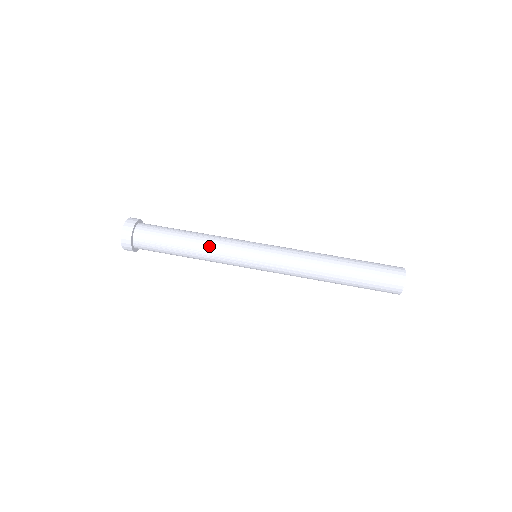
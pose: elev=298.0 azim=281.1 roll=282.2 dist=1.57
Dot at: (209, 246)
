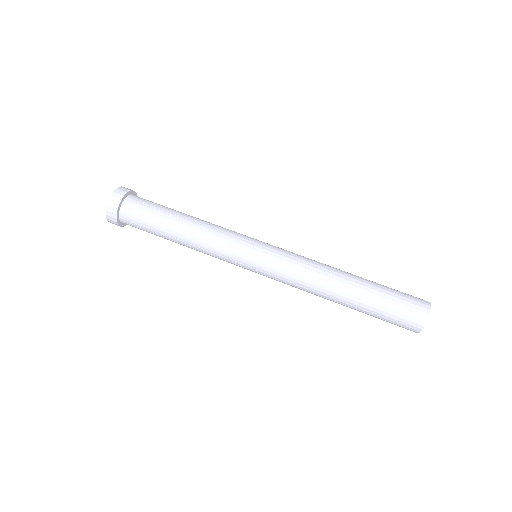
Dot at: (201, 240)
